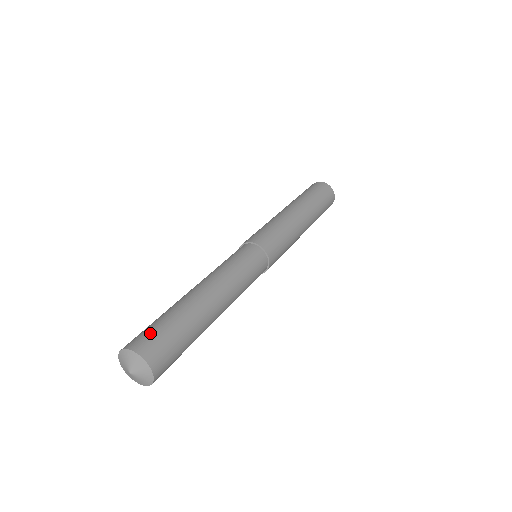
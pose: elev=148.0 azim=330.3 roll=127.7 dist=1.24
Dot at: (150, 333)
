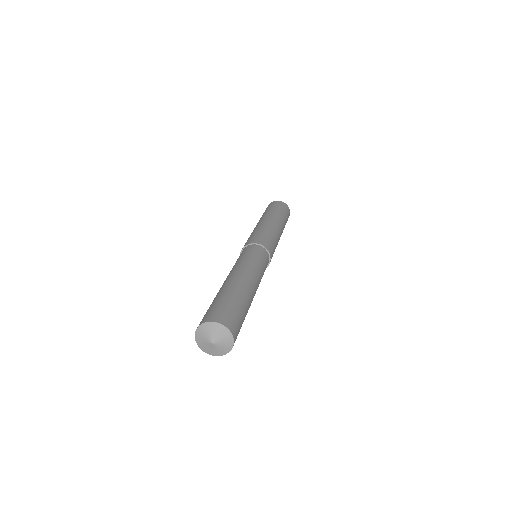
Dot at: (228, 311)
